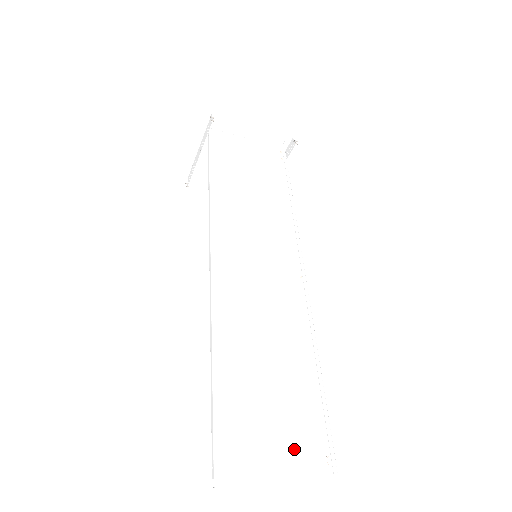
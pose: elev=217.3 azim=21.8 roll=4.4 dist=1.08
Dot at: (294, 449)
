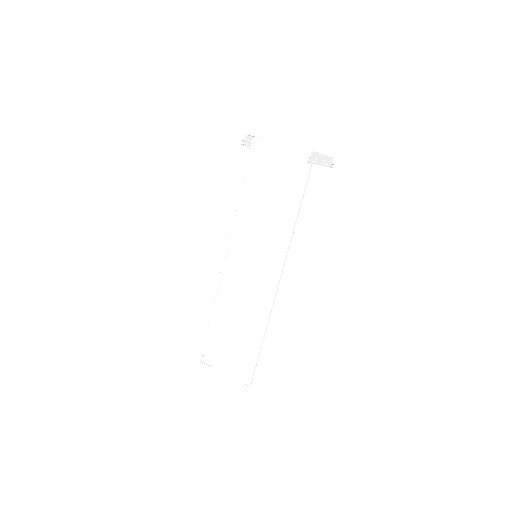
Dot at: (237, 365)
